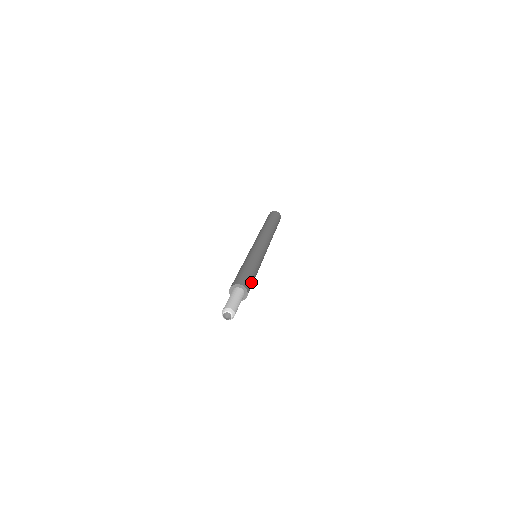
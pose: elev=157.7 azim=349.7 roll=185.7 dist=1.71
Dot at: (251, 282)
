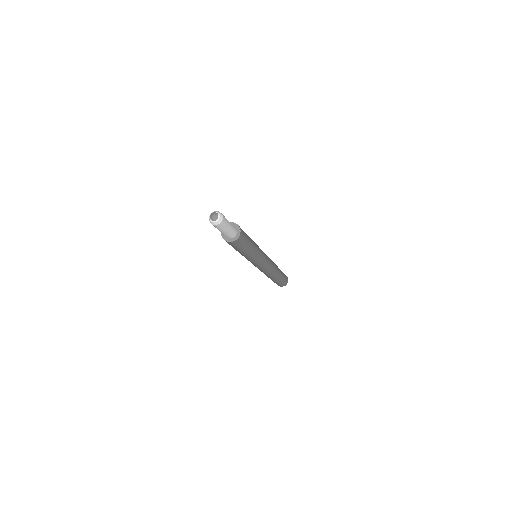
Dot at: (246, 235)
